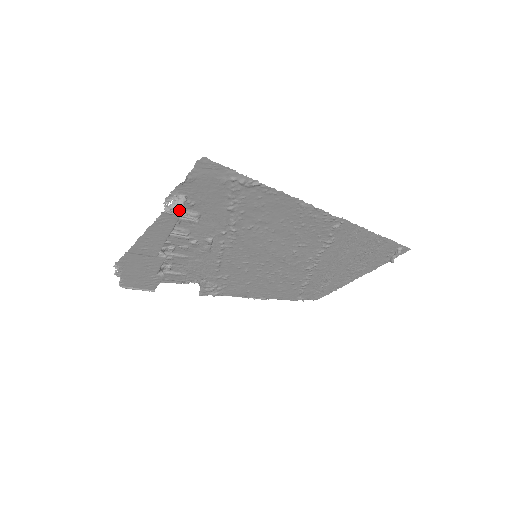
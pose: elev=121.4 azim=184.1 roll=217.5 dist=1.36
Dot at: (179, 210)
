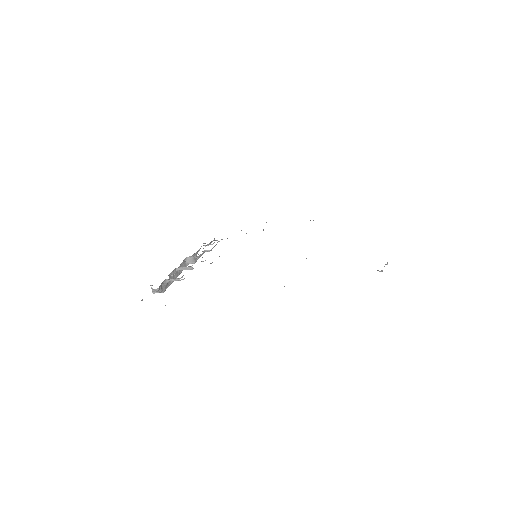
Dot at: (160, 292)
